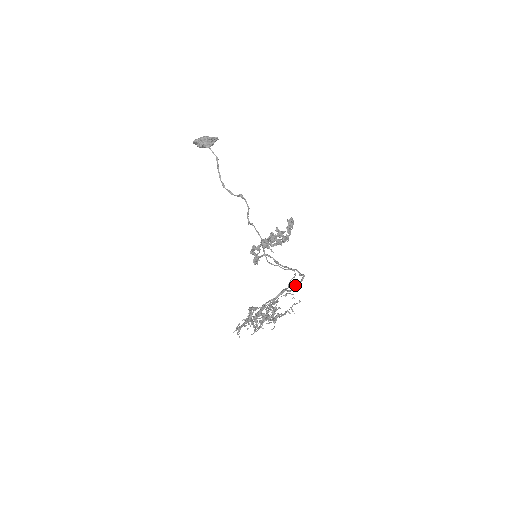
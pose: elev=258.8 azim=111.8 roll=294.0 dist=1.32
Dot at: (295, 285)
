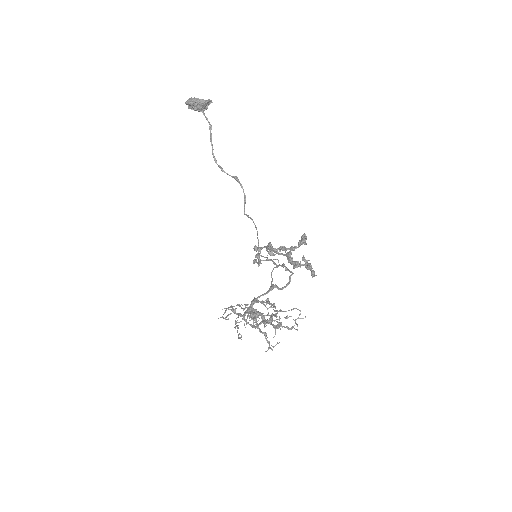
Dot at: (286, 284)
